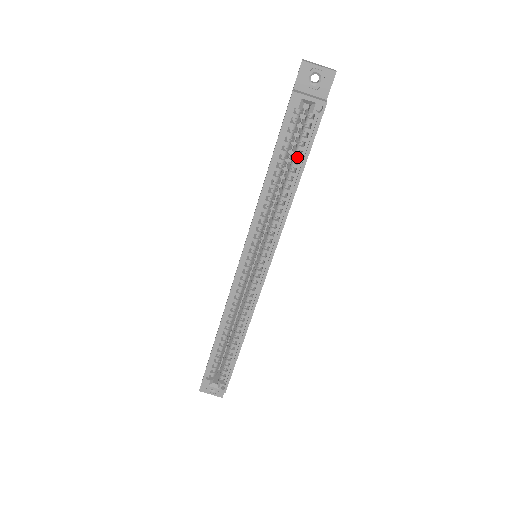
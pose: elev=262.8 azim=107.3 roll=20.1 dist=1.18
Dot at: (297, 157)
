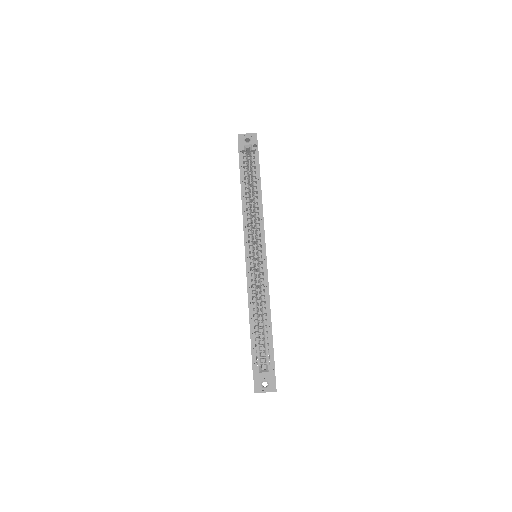
Dot at: (254, 175)
